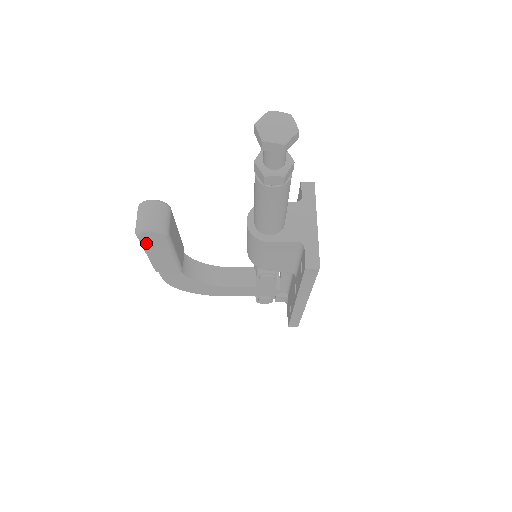
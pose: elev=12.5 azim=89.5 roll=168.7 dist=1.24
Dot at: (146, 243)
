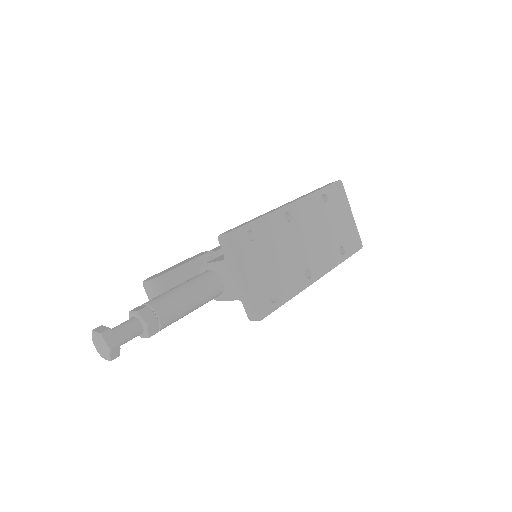
Dot at: occluded
